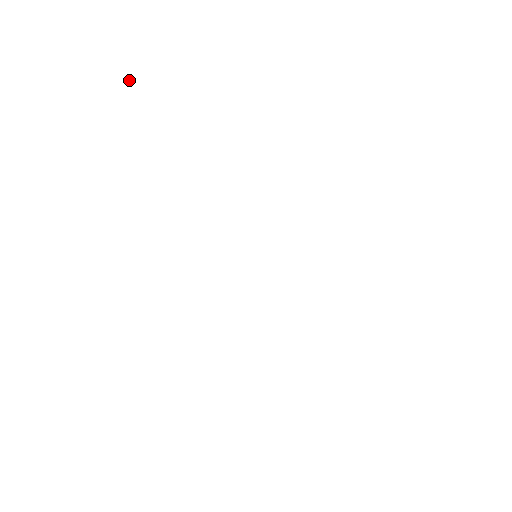
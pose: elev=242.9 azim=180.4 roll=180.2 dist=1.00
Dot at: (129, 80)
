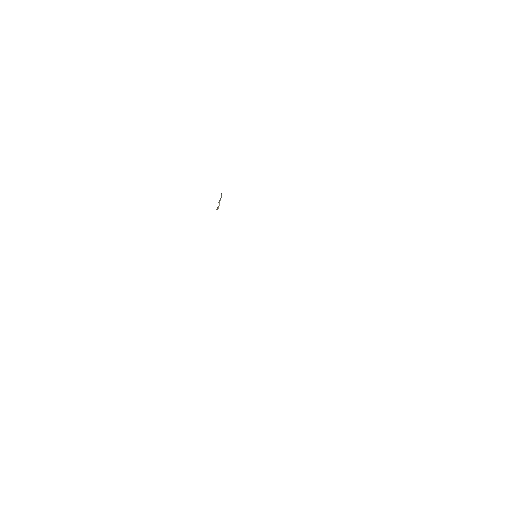
Dot at: occluded
